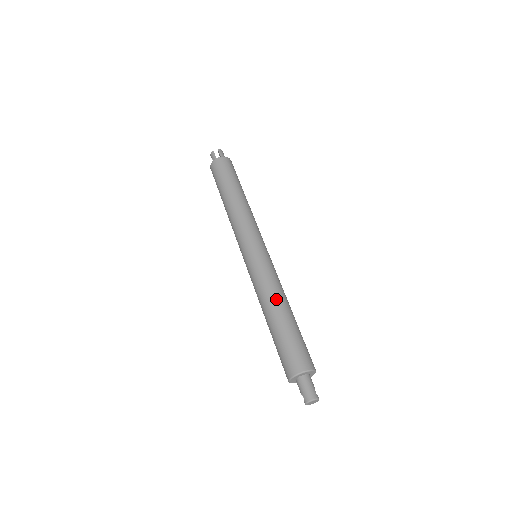
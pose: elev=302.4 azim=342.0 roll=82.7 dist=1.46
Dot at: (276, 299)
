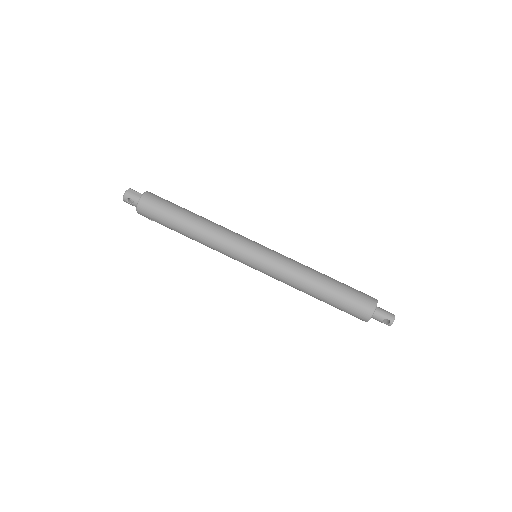
Dot at: (313, 270)
